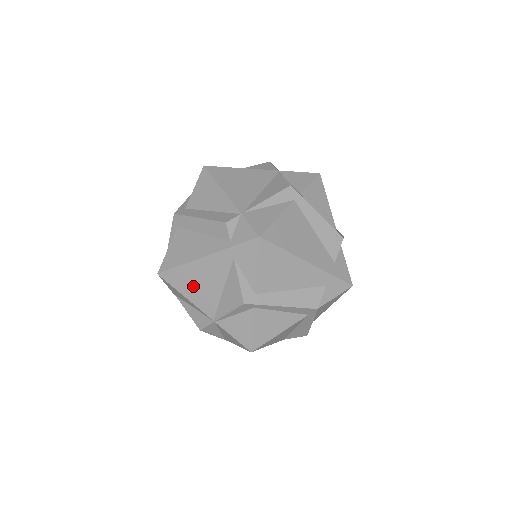
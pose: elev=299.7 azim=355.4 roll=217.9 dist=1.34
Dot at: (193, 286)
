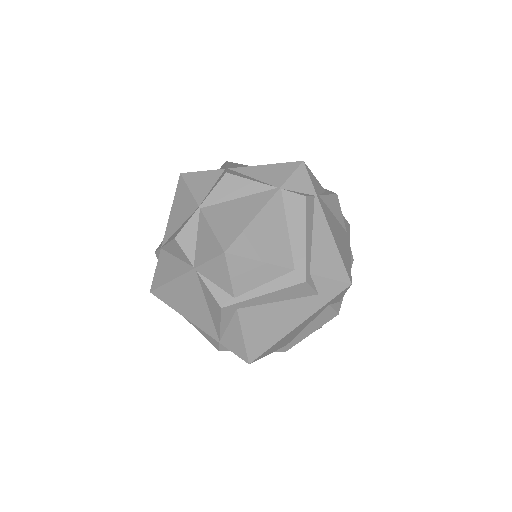
Dot at: occluded
